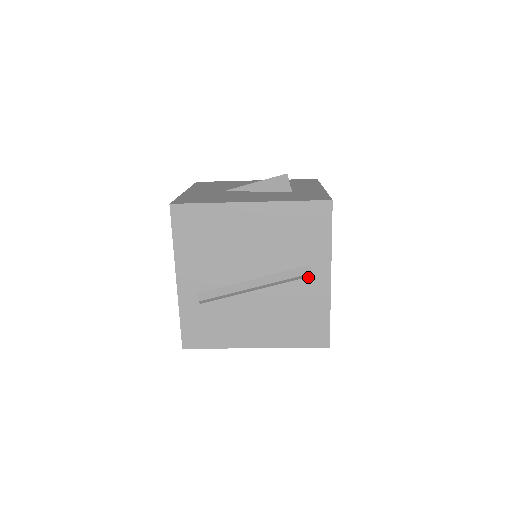
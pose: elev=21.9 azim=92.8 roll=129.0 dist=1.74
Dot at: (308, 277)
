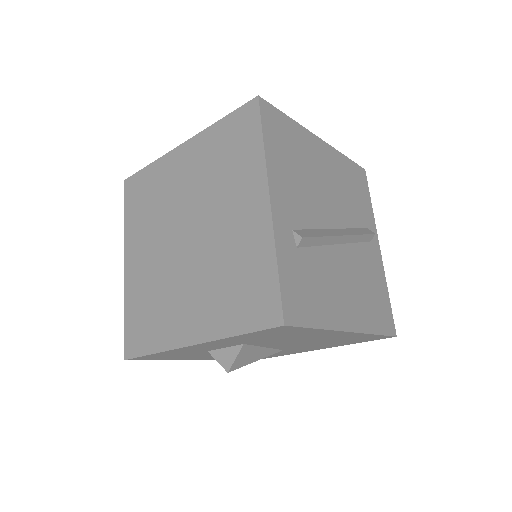
Dot at: (368, 242)
